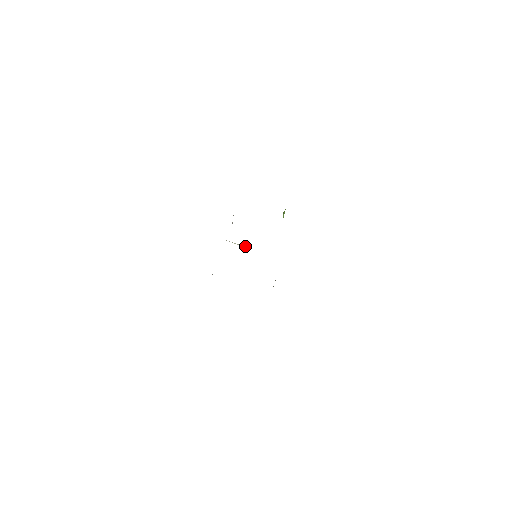
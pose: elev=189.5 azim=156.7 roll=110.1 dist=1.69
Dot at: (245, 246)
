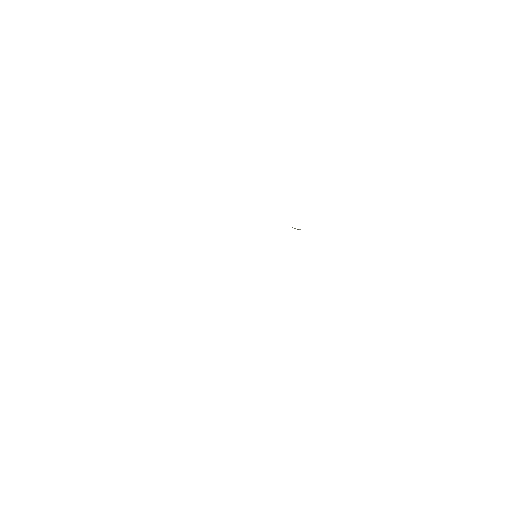
Dot at: (297, 229)
